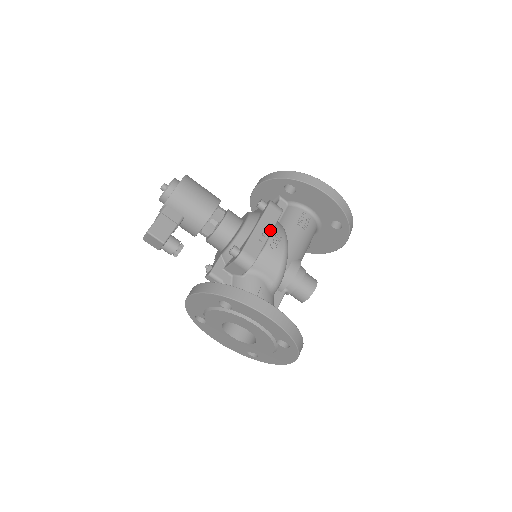
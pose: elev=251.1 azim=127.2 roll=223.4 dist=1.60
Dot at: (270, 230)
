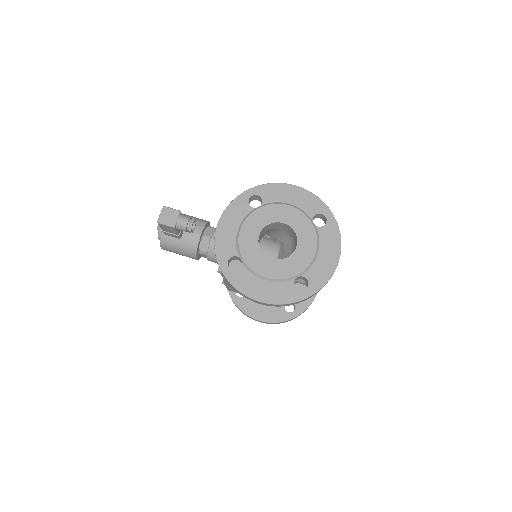
Dot at: occluded
